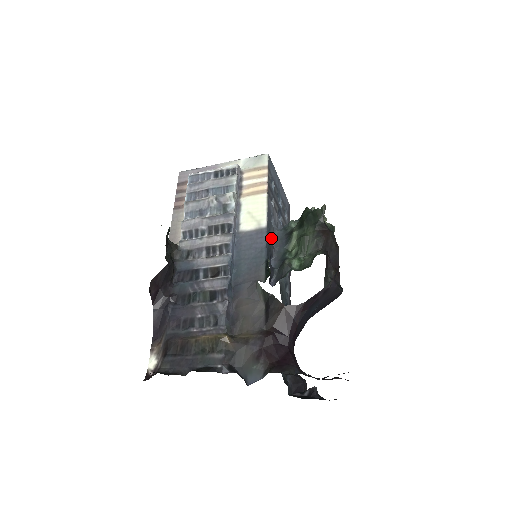
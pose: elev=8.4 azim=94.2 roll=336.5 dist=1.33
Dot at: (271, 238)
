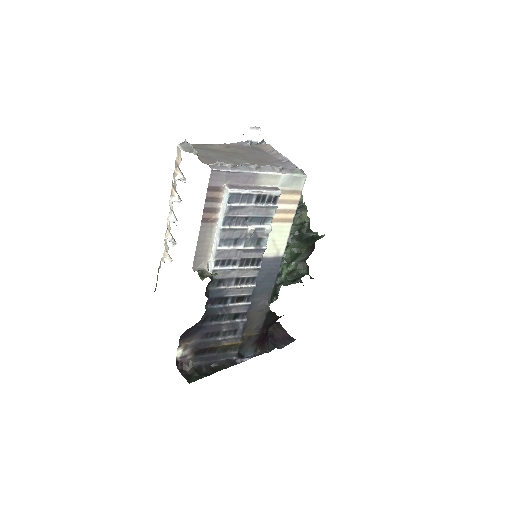
Dot at: occluded
